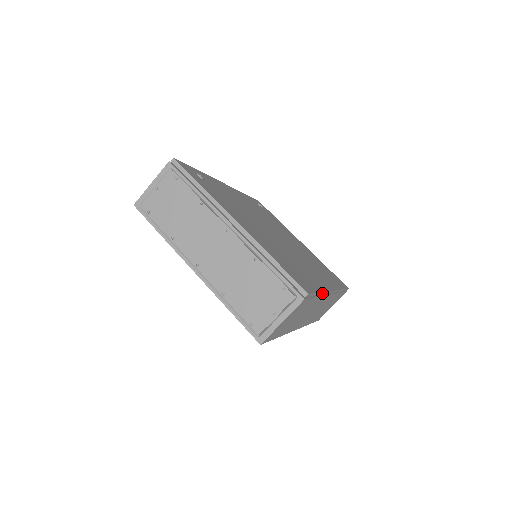
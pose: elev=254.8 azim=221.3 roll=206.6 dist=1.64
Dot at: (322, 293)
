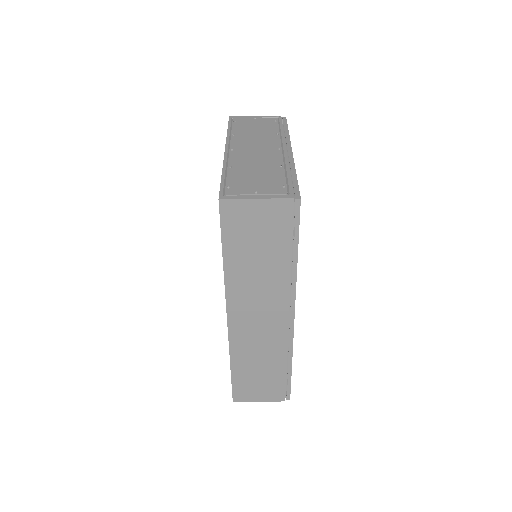
Dot at: (294, 270)
